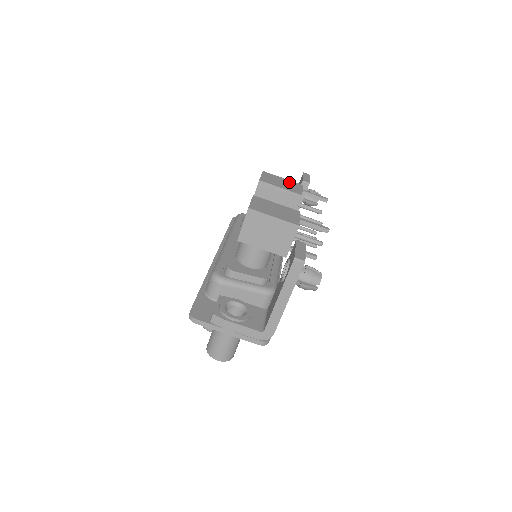
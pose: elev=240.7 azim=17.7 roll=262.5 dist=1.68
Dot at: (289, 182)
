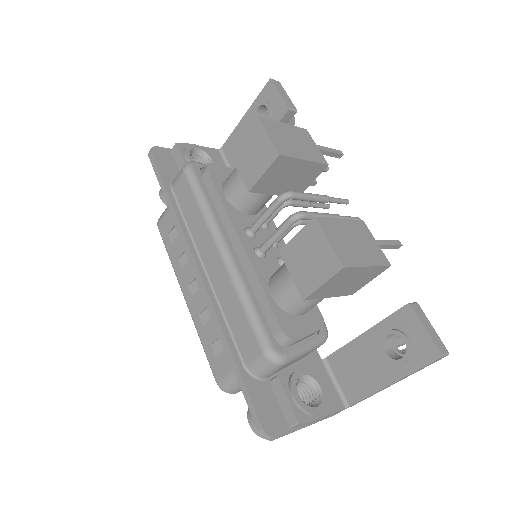
Dot at: (296, 132)
